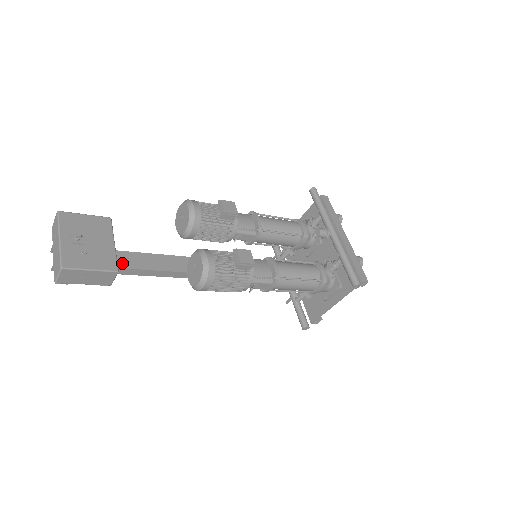
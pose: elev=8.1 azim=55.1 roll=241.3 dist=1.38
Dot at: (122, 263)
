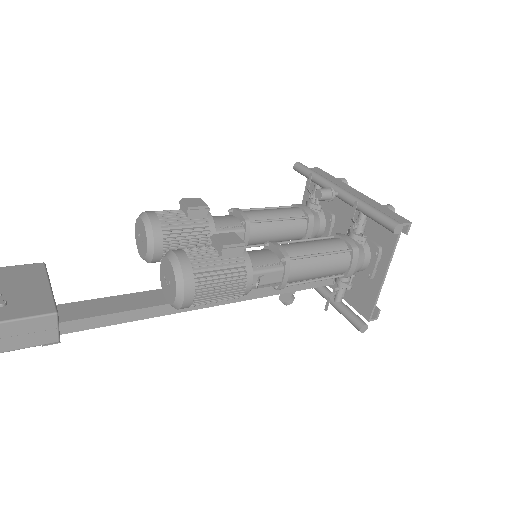
Dot at: (75, 314)
